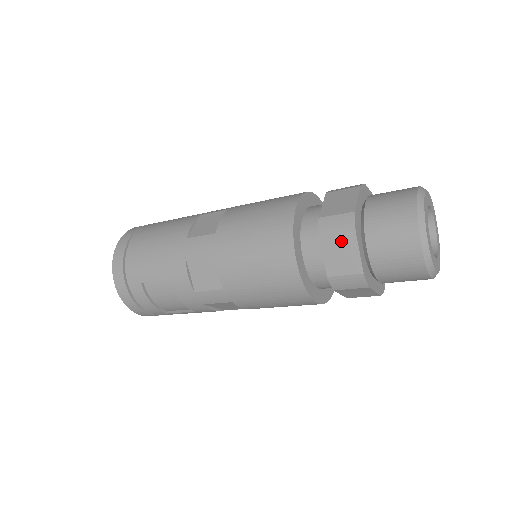
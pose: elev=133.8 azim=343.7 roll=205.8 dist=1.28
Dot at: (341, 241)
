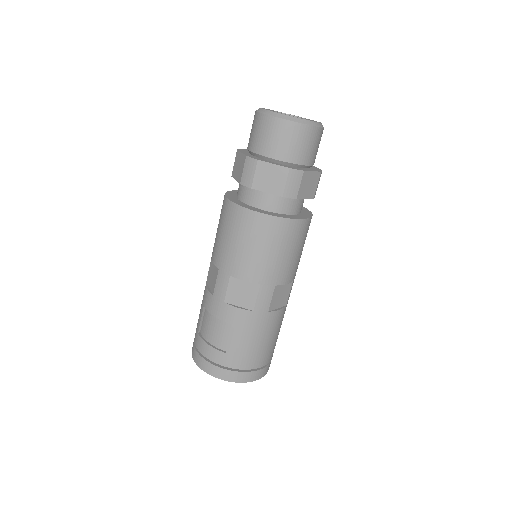
Dot at: (236, 162)
